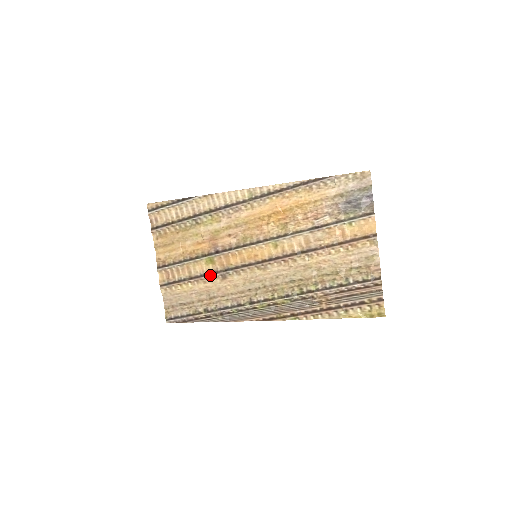
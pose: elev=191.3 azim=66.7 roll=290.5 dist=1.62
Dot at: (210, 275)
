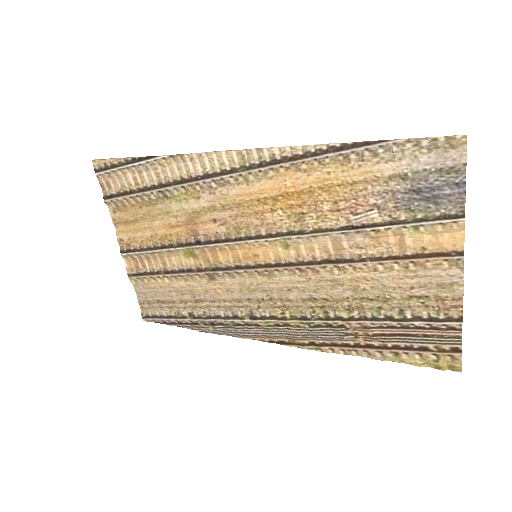
Dot at: (192, 272)
